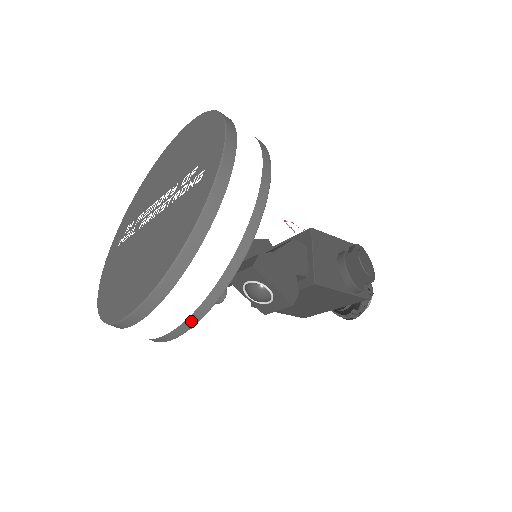
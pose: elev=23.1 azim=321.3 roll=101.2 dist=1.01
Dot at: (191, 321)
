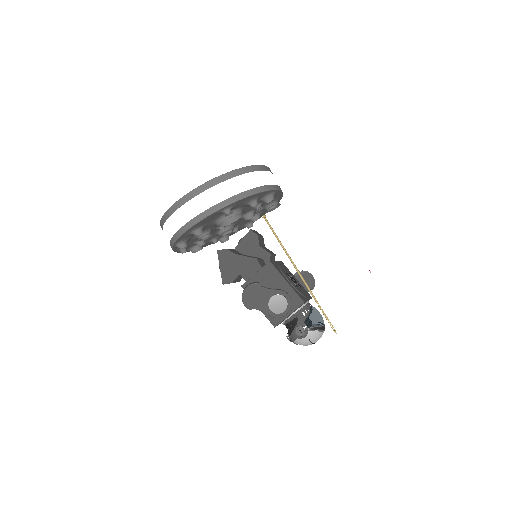
Dot at: (171, 247)
